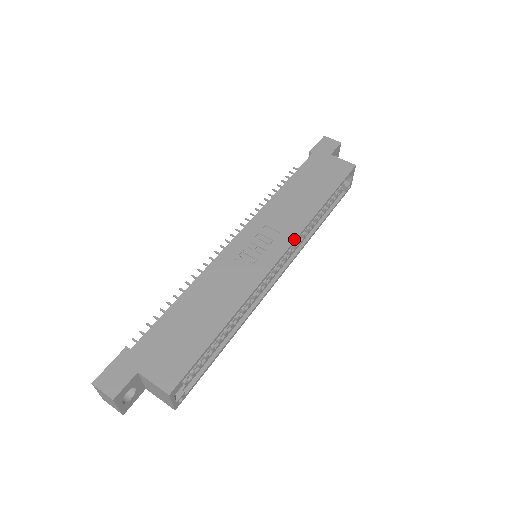
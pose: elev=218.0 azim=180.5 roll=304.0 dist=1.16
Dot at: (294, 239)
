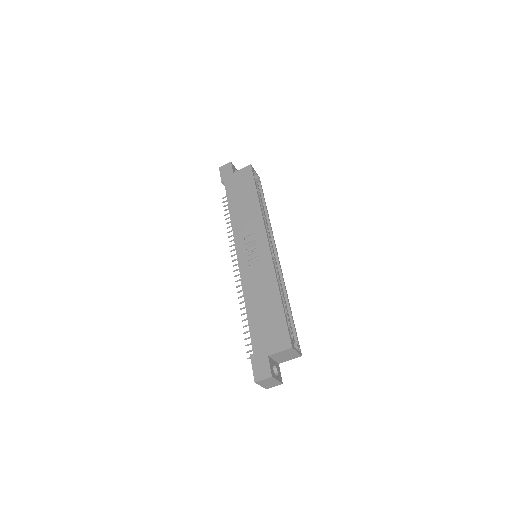
Dot at: (264, 228)
